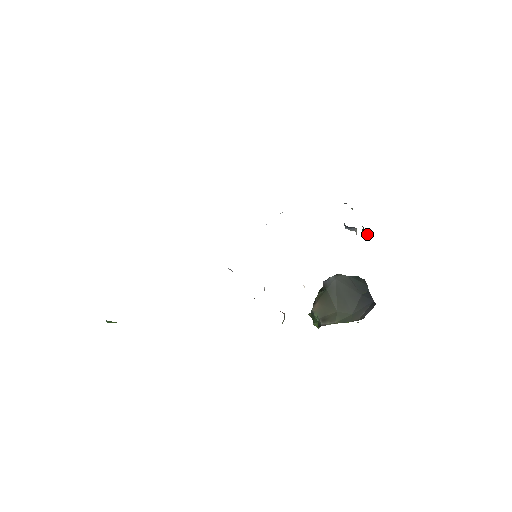
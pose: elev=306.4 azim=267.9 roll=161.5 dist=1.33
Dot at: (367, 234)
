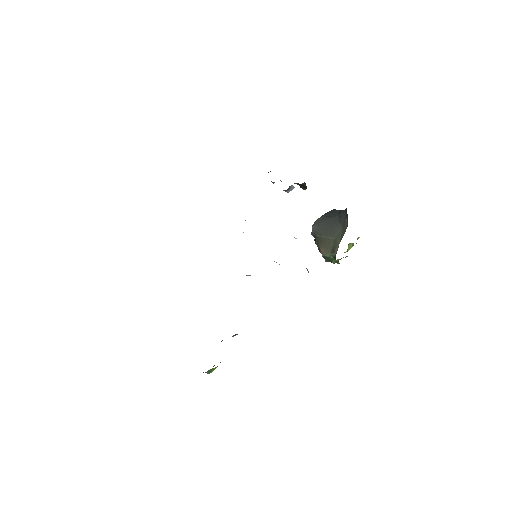
Dot at: (302, 184)
